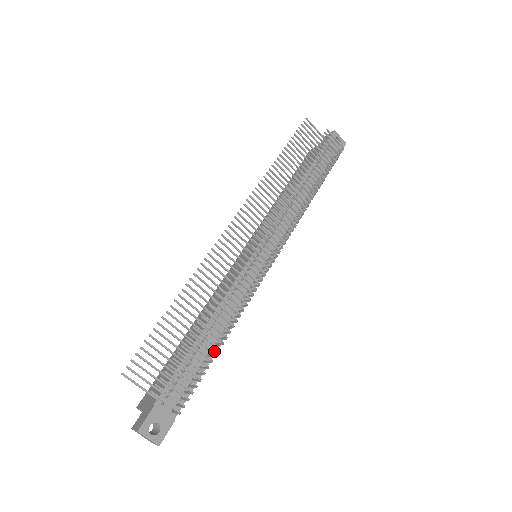
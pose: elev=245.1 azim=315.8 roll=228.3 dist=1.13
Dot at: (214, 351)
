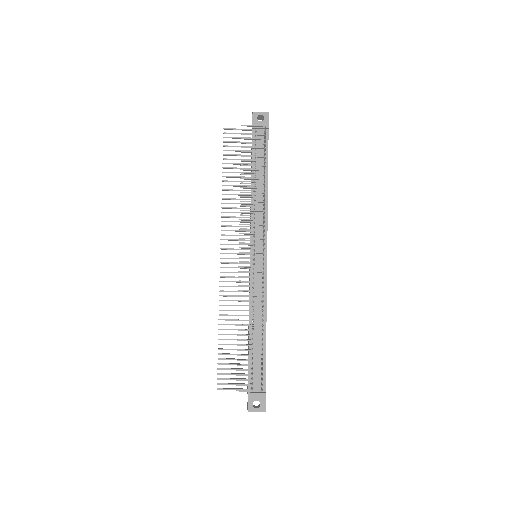
Dot at: (264, 339)
